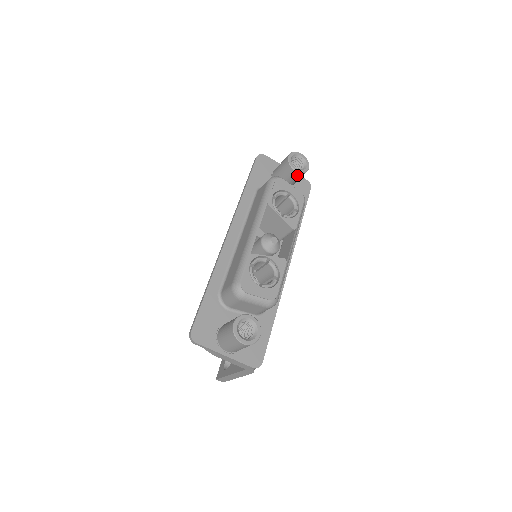
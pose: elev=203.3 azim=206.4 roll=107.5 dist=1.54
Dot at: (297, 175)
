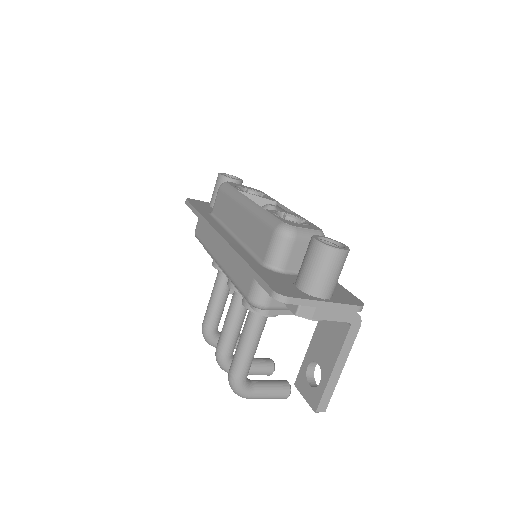
Dot at: occluded
